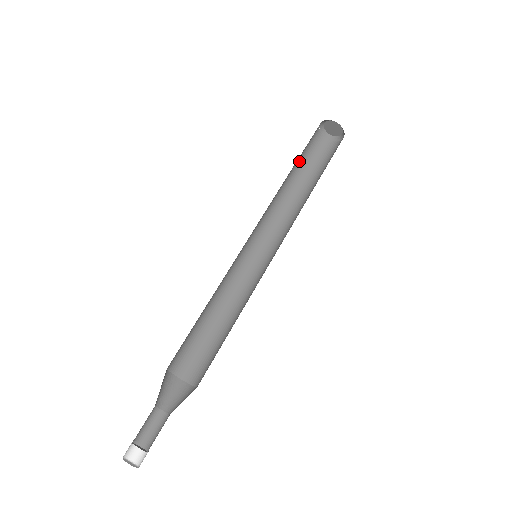
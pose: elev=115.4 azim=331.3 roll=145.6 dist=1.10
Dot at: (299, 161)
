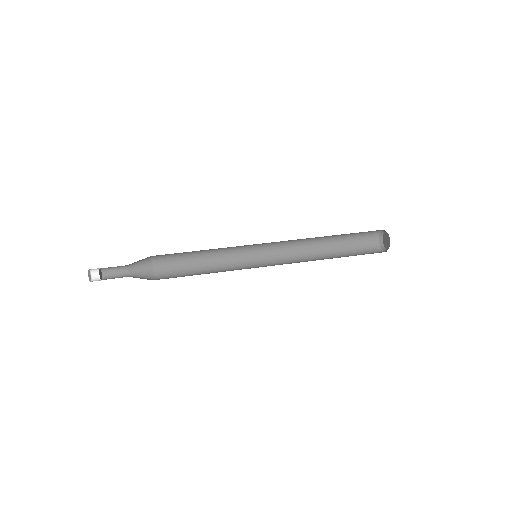
Dot at: (344, 238)
